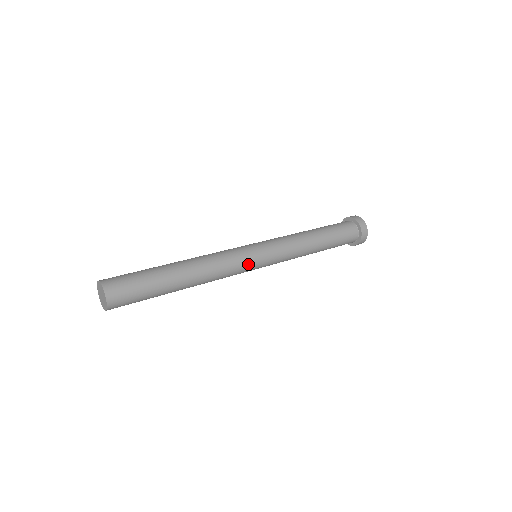
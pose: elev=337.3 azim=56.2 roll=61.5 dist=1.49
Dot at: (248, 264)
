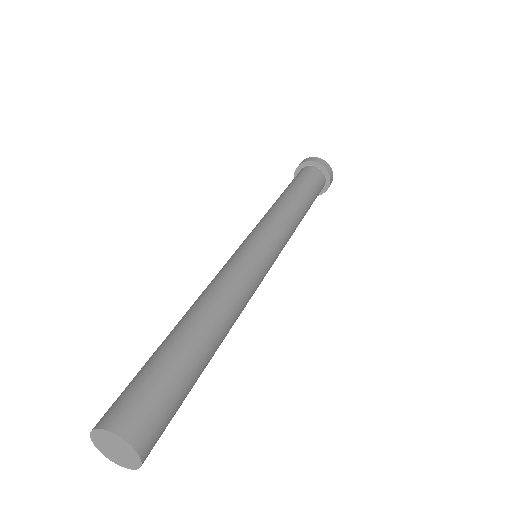
Dot at: occluded
